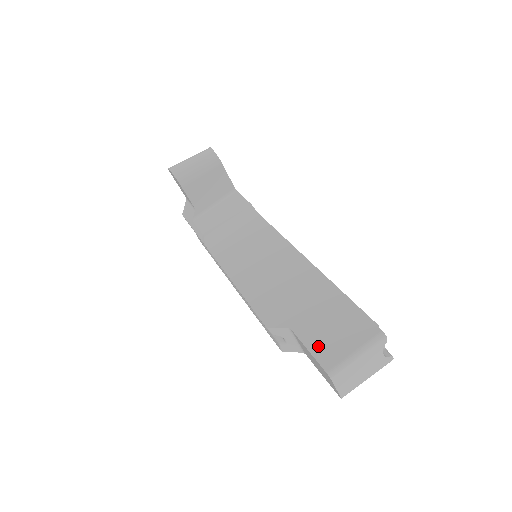
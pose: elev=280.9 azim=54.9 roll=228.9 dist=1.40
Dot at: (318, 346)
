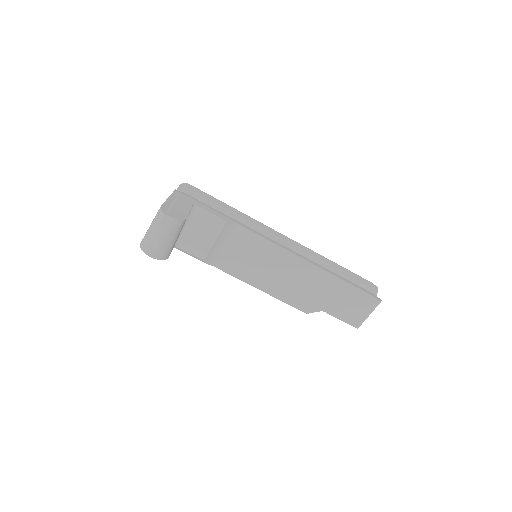
Dot at: (346, 317)
